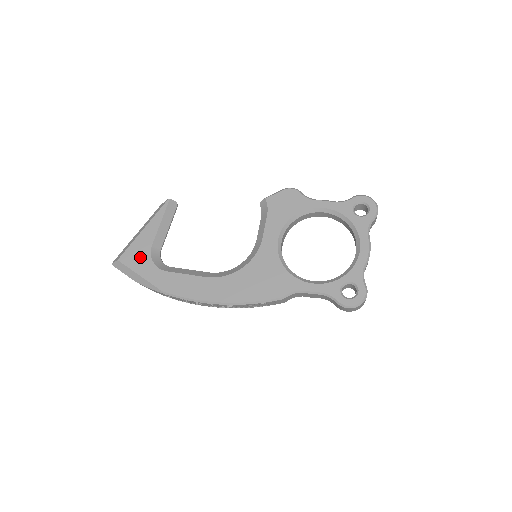
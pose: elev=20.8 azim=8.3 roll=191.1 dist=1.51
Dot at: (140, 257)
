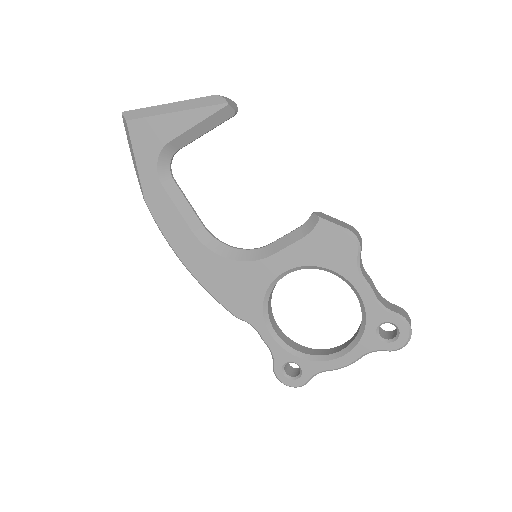
Dot at: (149, 142)
